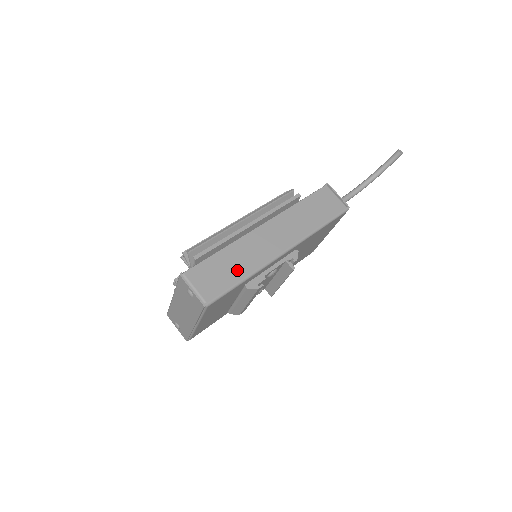
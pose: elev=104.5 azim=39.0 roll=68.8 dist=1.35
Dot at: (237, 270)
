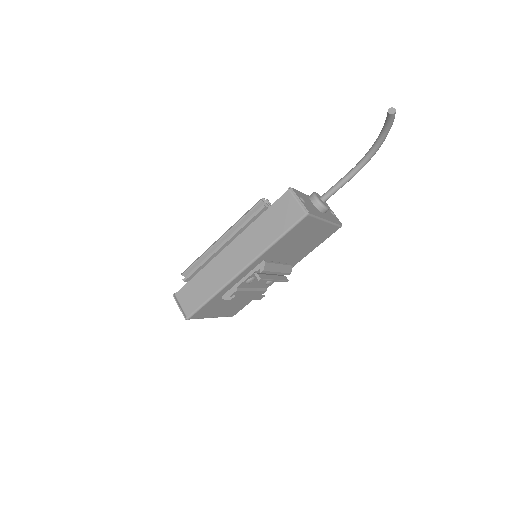
Dot at: (206, 290)
